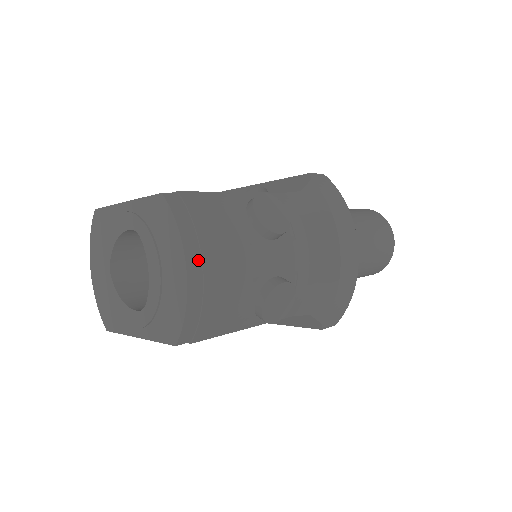
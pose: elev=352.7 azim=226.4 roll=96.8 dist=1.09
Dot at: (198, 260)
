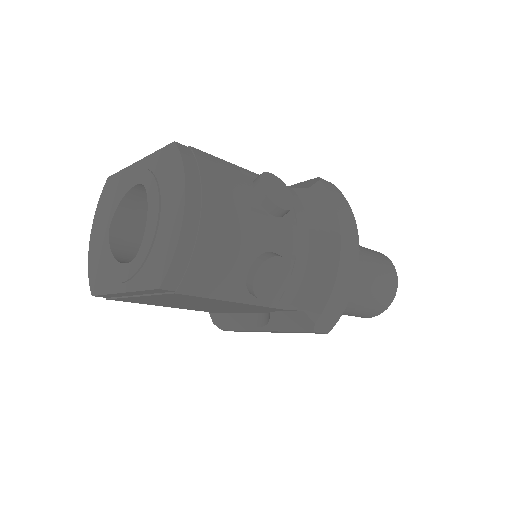
Dot at: (198, 203)
